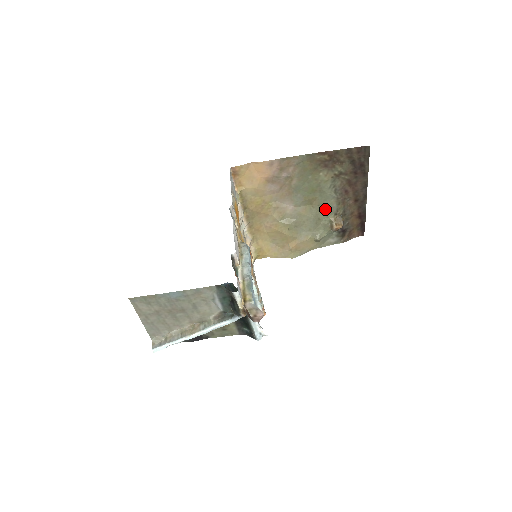
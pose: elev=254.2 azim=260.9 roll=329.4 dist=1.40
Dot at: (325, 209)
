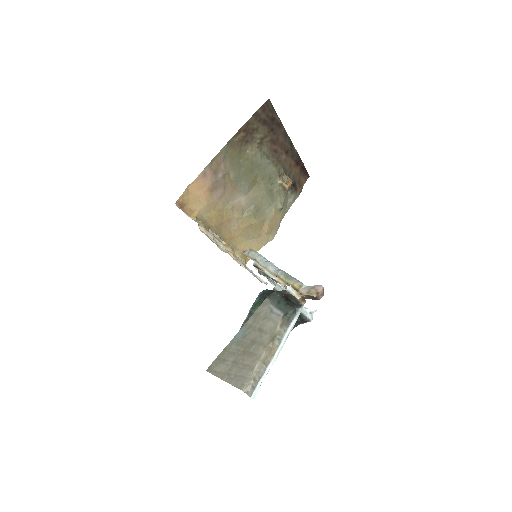
Dot at: (269, 178)
